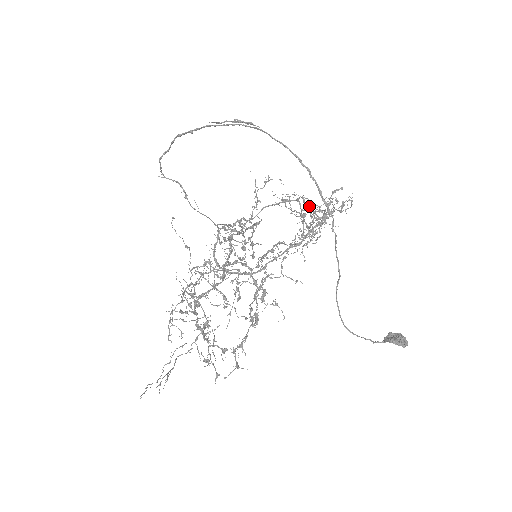
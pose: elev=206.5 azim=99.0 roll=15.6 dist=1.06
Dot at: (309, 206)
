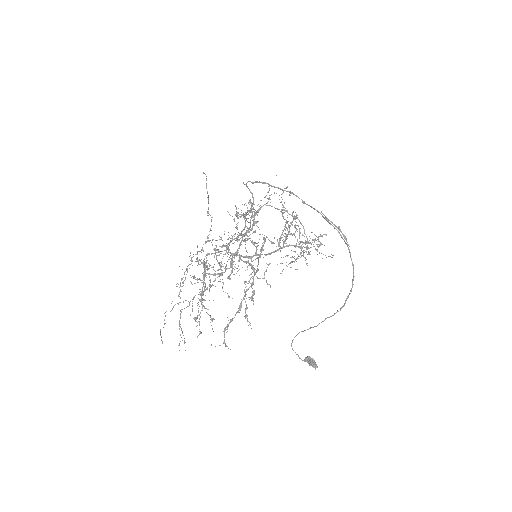
Dot at: (299, 228)
